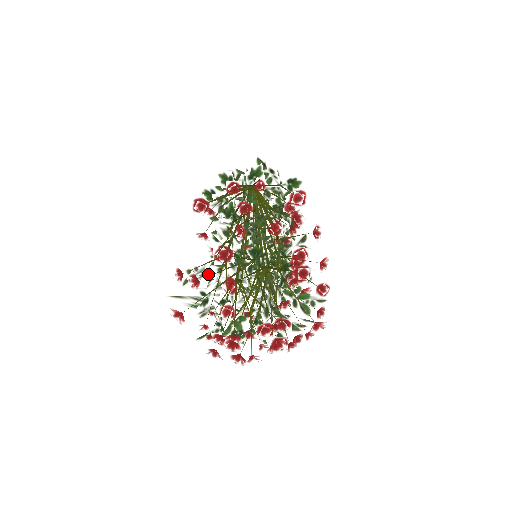
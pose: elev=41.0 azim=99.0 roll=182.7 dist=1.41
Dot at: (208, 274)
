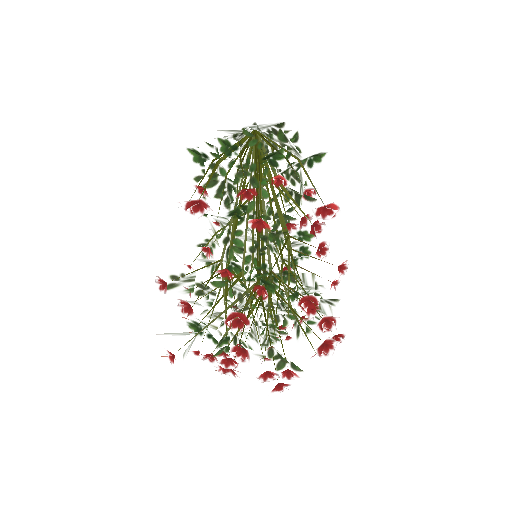
Dot at: occluded
